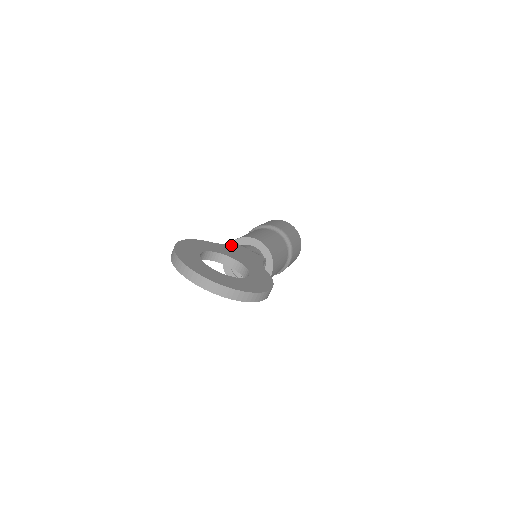
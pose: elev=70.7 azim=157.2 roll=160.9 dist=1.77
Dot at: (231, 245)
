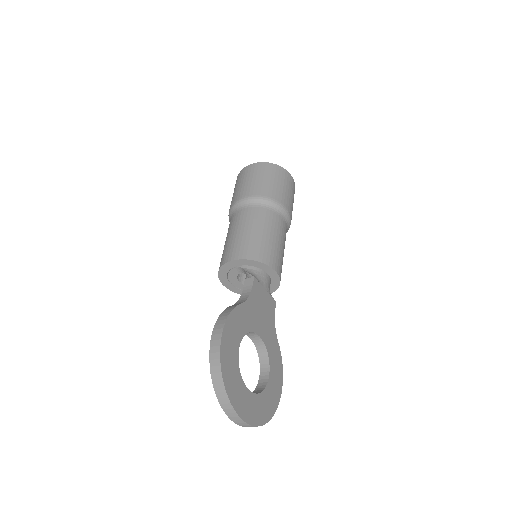
Dot at: (254, 293)
